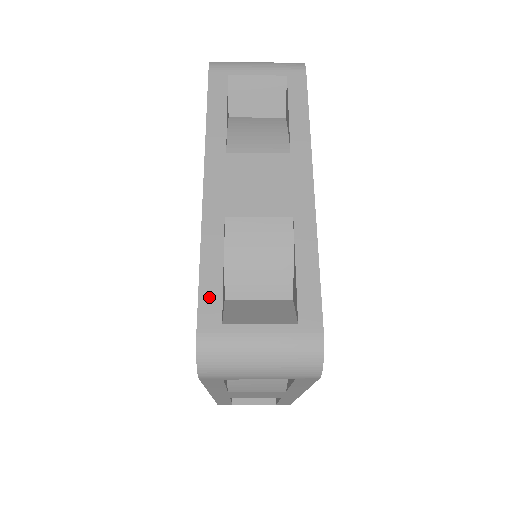
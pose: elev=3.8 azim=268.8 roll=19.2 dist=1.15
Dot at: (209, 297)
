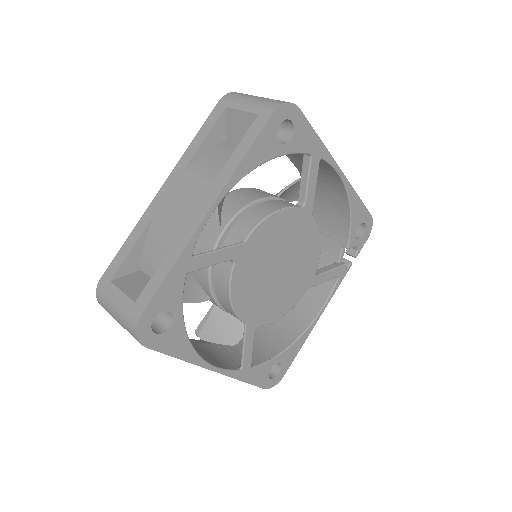
Dot at: (116, 262)
